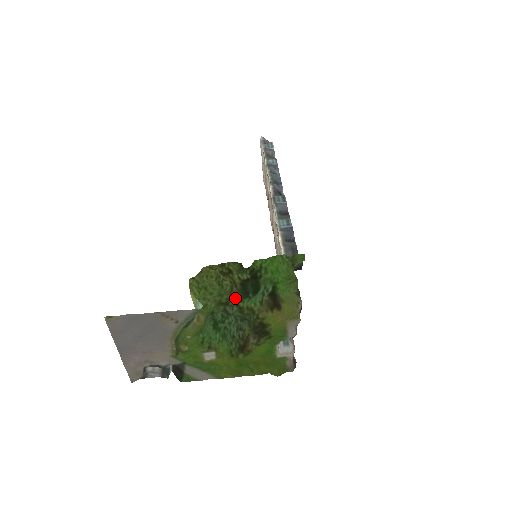
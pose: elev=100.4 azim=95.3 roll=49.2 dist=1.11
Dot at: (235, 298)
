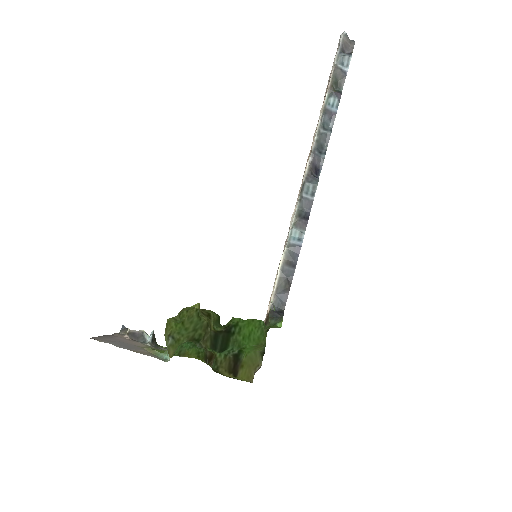
Dot at: (206, 341)
